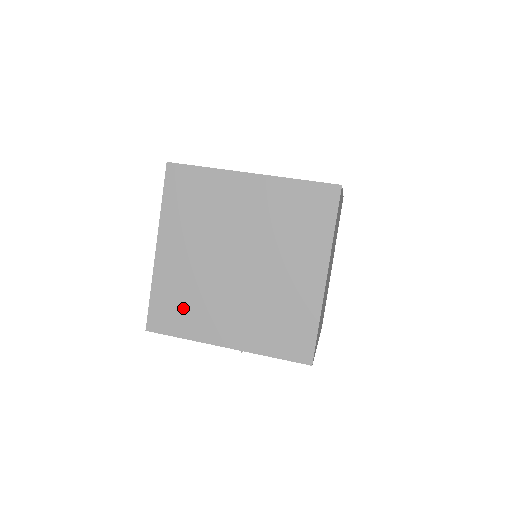
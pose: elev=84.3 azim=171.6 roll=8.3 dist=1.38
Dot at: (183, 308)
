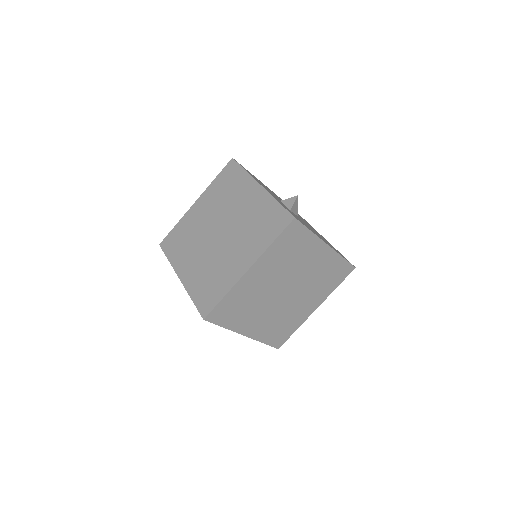
Dot at: occluded
